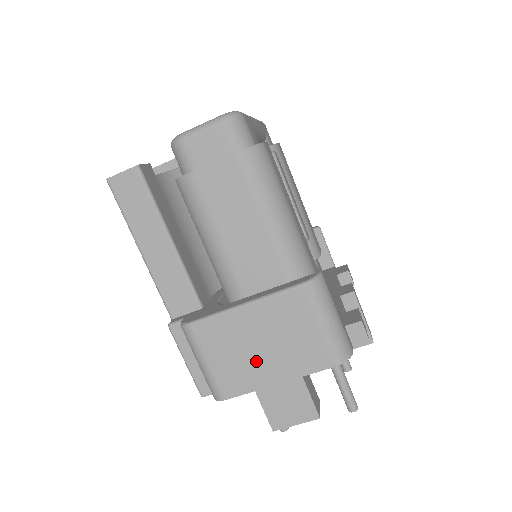
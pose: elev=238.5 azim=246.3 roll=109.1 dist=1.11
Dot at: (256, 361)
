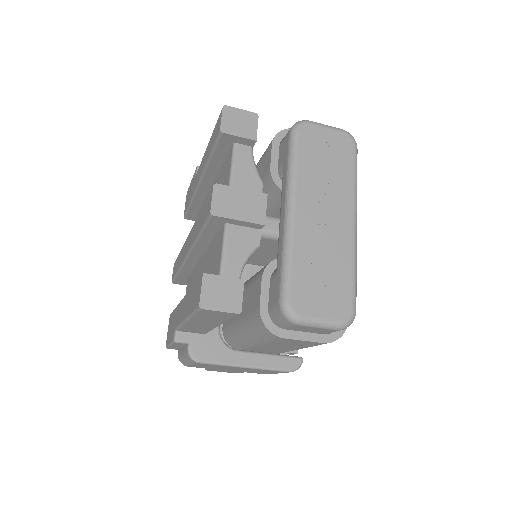
Dot at: (225, 369)
